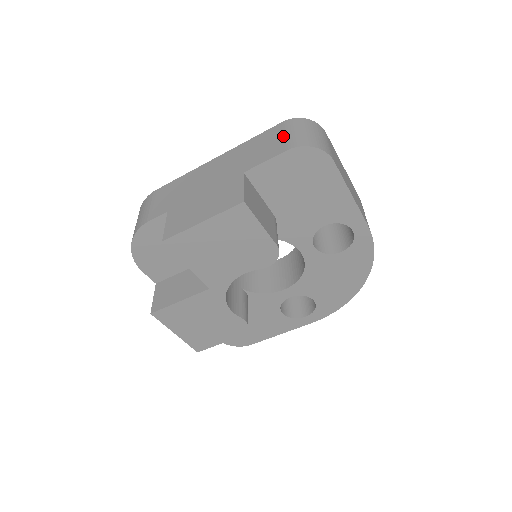
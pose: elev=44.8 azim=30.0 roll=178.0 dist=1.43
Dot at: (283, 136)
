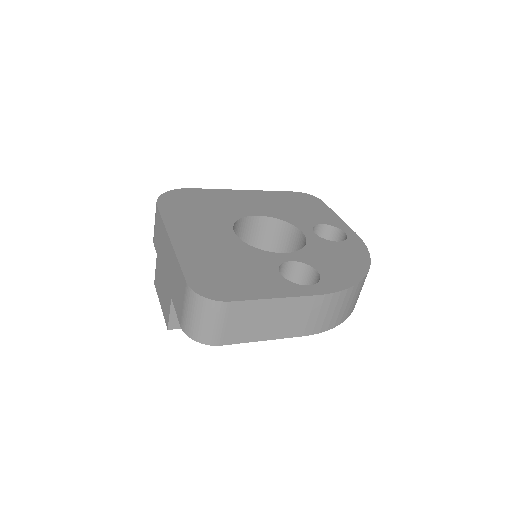
Dot at: (182, 305)
